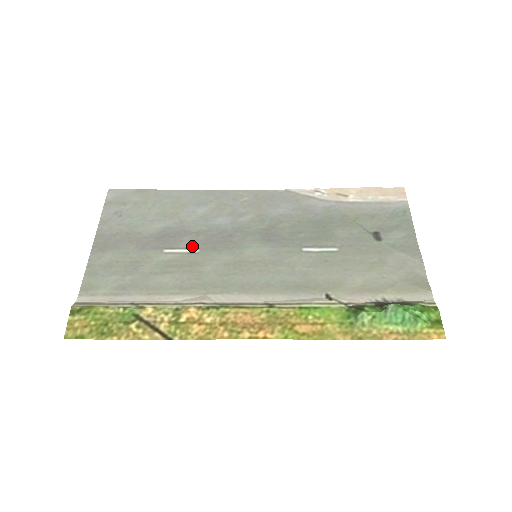
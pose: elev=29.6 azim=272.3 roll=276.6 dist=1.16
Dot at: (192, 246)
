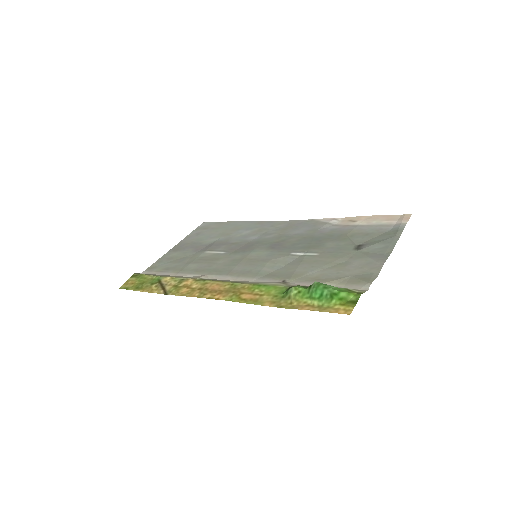
Dot at: (223, 250)
